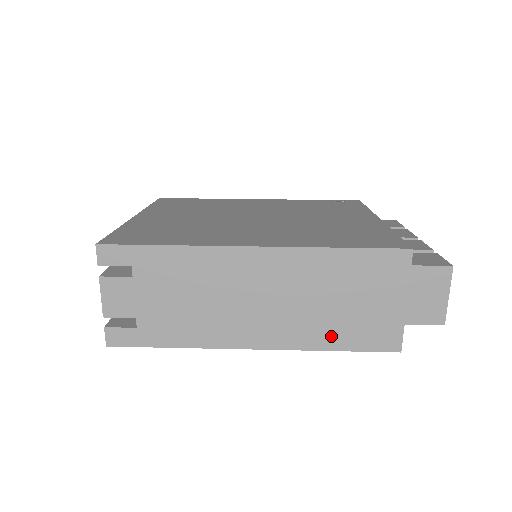
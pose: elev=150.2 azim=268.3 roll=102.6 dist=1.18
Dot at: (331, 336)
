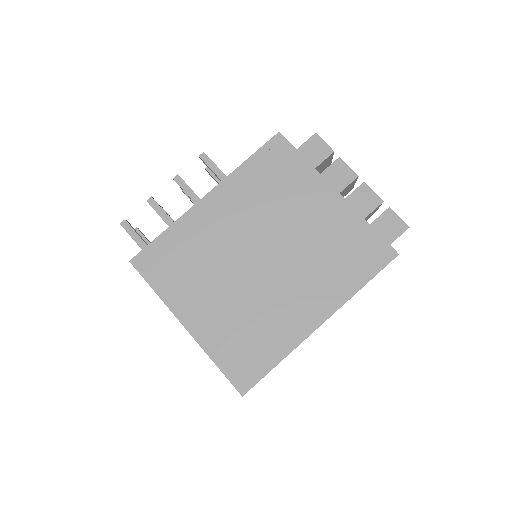
Dot at: occluded
